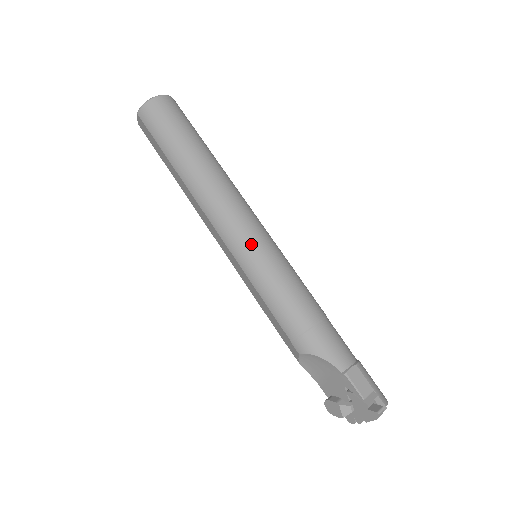
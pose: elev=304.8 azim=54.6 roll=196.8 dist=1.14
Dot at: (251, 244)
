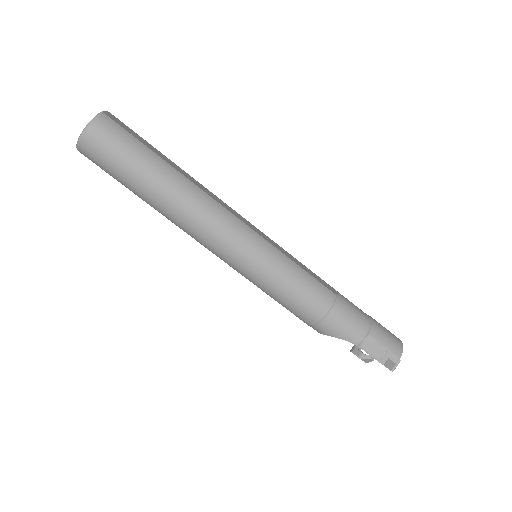
Dot at: (246, 263)
